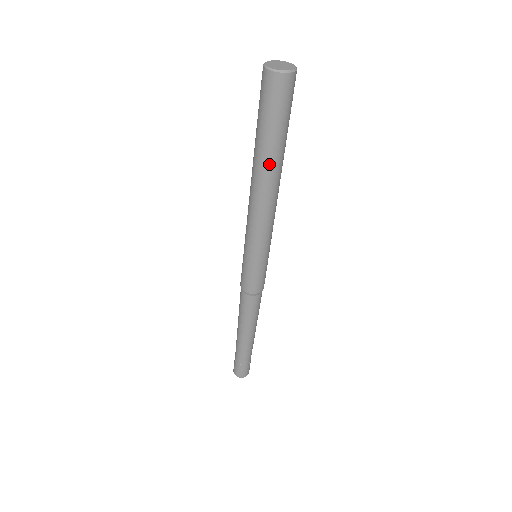
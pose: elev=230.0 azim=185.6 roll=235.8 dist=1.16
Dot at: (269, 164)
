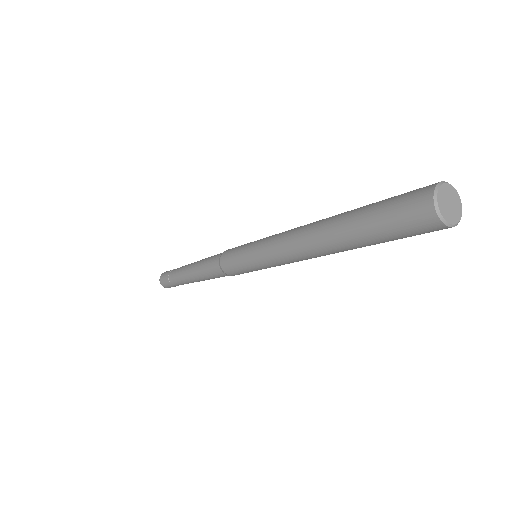
Dot at: (354, 248)
